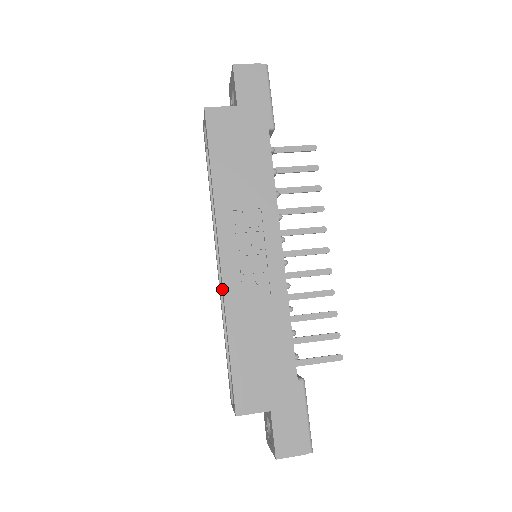
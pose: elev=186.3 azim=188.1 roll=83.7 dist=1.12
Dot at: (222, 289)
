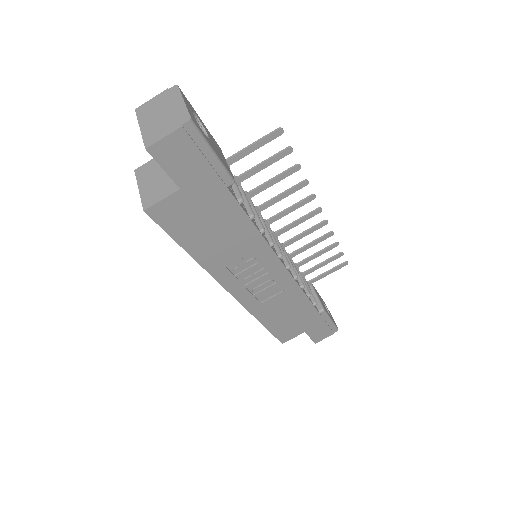
Dot at: (242, 304)
